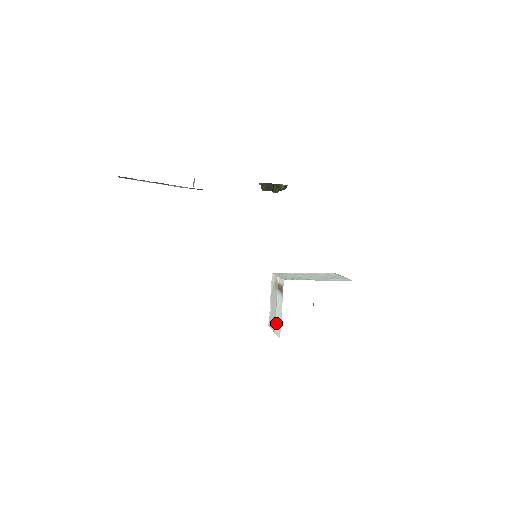
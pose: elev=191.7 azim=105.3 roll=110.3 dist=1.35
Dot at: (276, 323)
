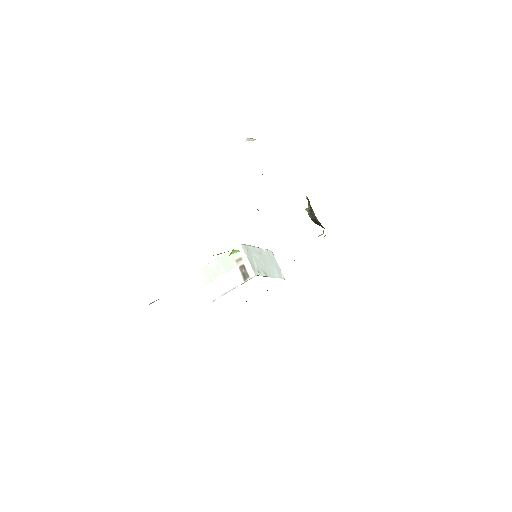
Dot at: (216, 285)
